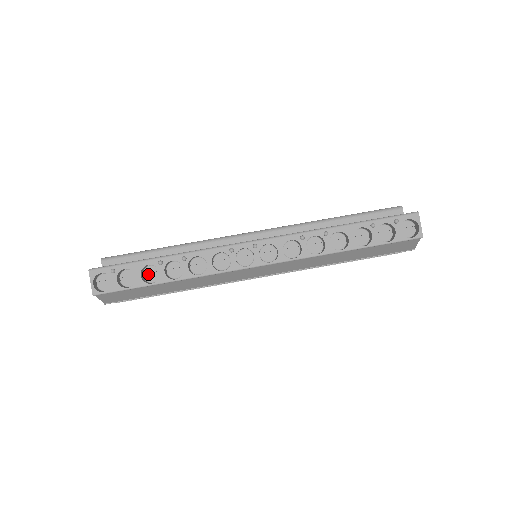
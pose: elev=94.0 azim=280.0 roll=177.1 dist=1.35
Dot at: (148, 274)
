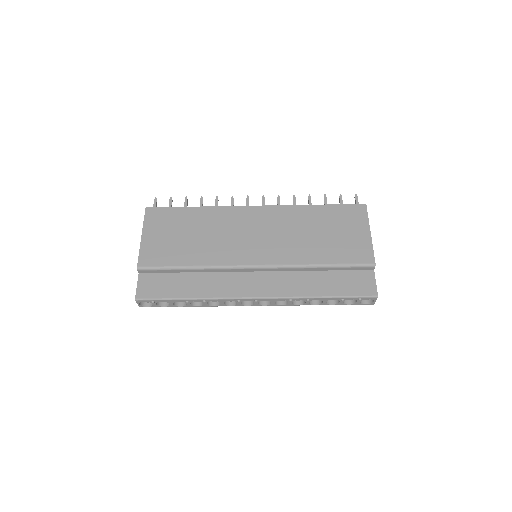
Dot at: occluded
